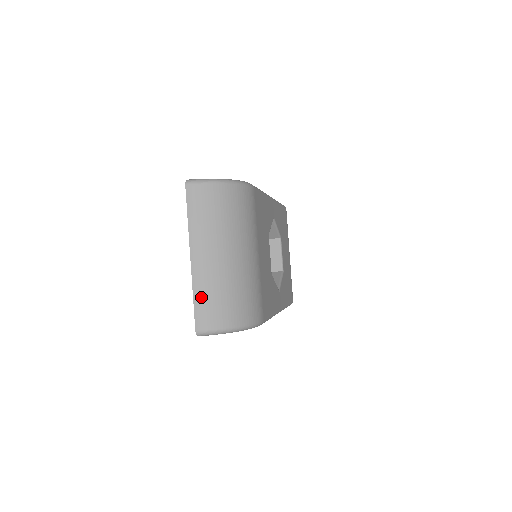
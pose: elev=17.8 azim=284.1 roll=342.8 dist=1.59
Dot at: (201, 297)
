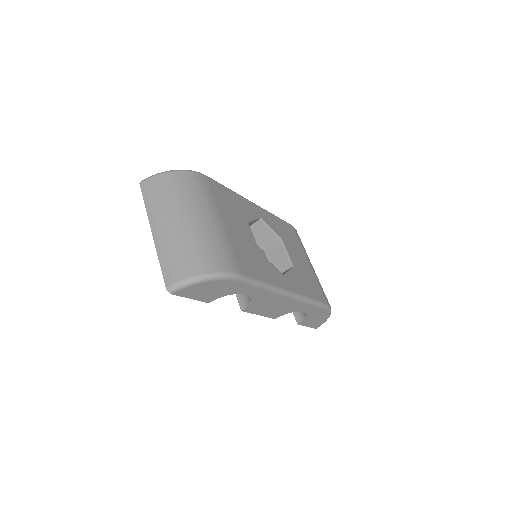
Dot at: (165, 258)
